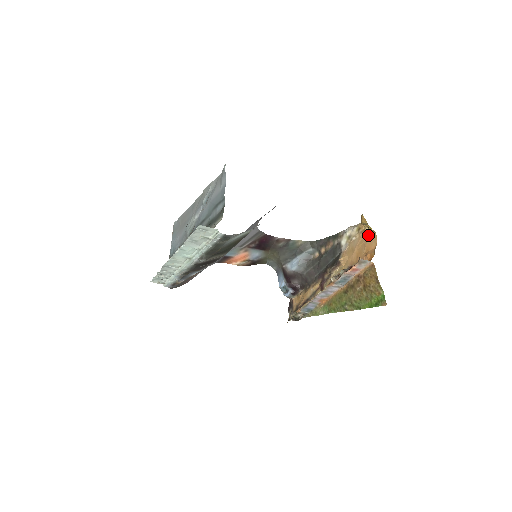
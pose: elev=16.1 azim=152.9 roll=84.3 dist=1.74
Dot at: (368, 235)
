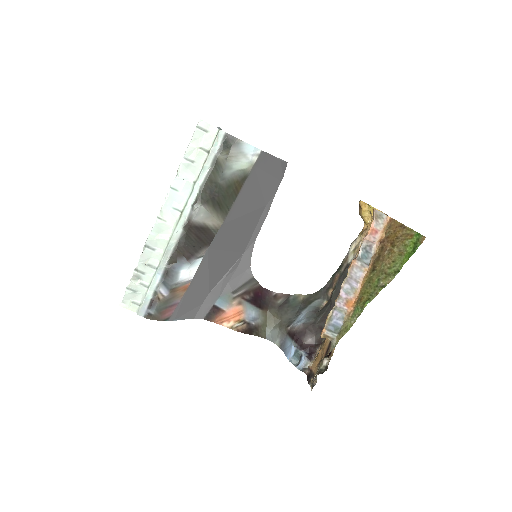
Dot at: occluded
